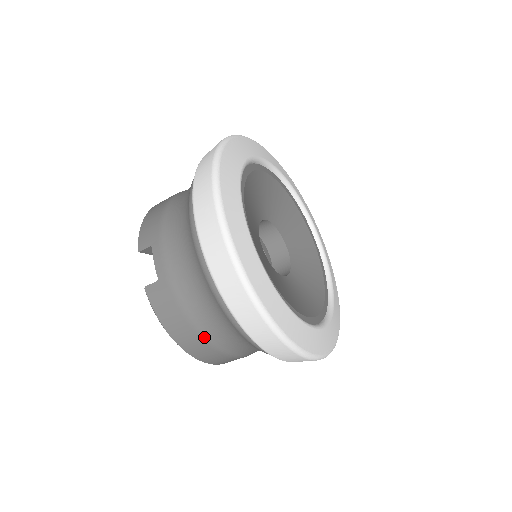
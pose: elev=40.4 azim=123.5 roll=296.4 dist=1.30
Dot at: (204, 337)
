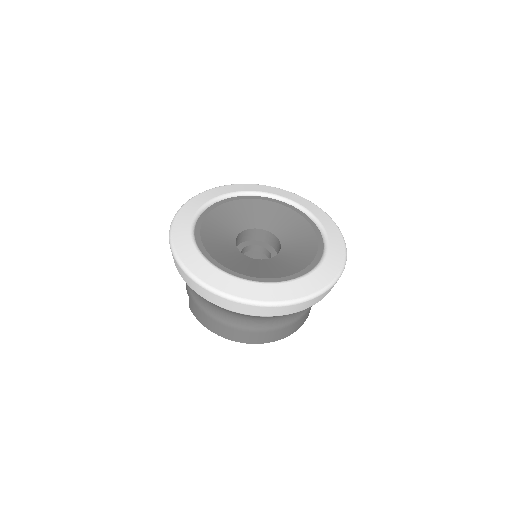
Dot at: (221, 322)
